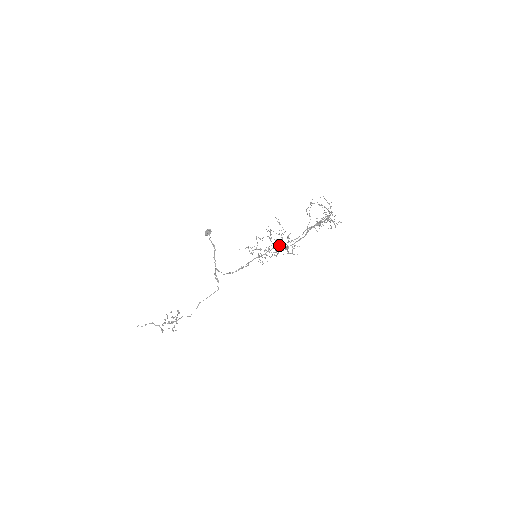
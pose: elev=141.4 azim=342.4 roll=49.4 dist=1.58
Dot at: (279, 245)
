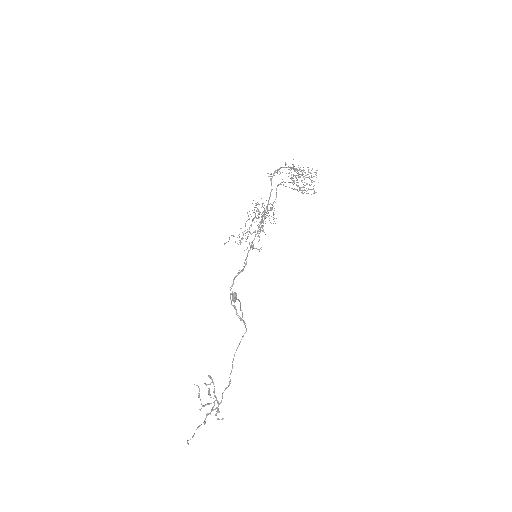
Dot at: occluded
